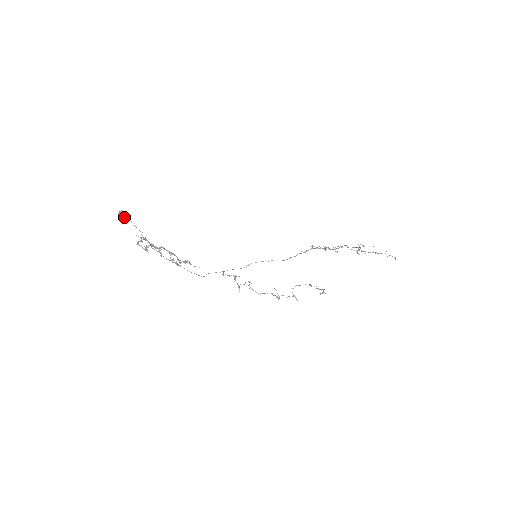
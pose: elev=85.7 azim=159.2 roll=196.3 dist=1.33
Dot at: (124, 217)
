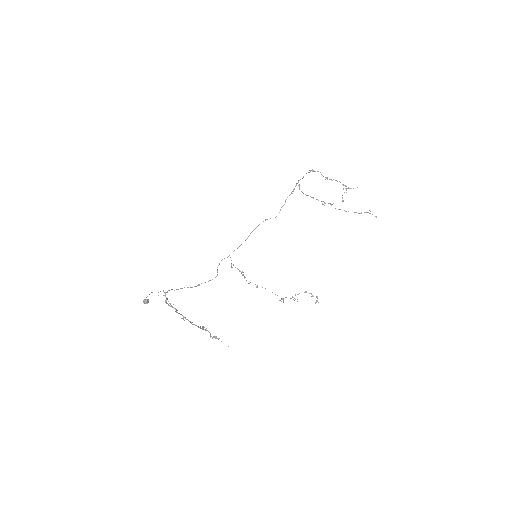
Dot at: (148, 301)
